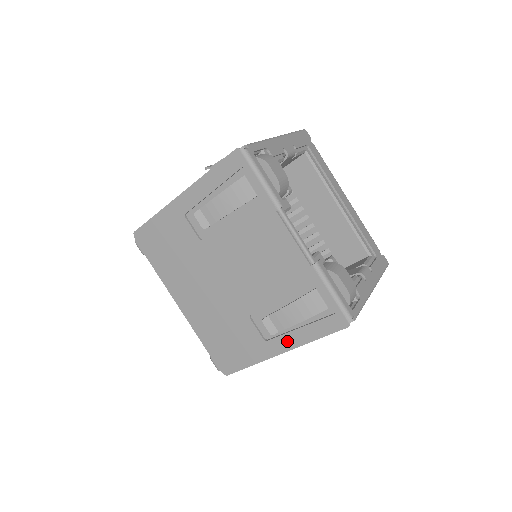
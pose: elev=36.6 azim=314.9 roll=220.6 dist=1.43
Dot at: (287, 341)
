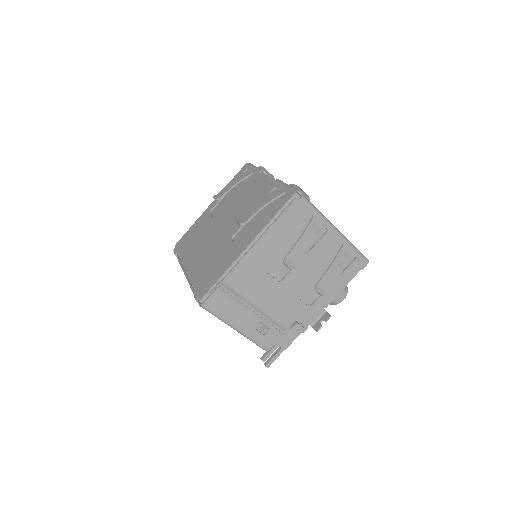
Dot at: (253, 234)
